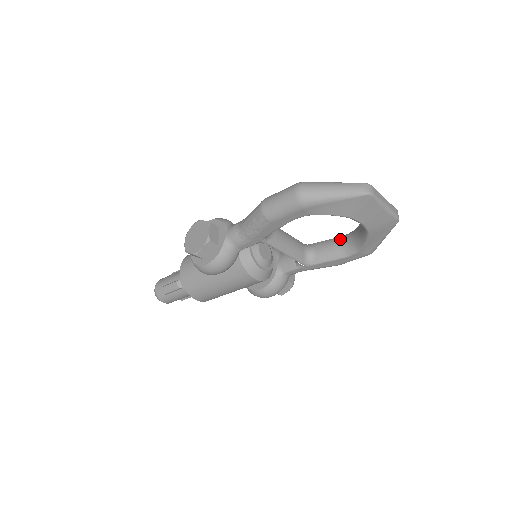
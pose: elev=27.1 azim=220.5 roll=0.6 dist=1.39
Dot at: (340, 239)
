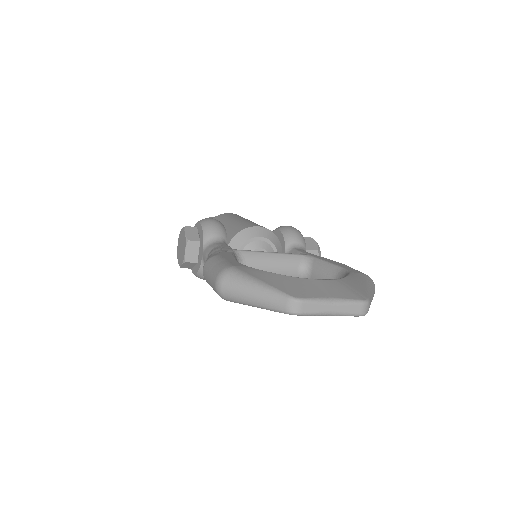
Dot at: (334, 273)
